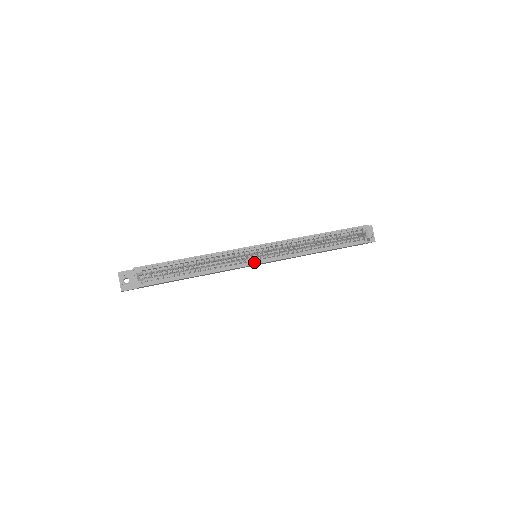
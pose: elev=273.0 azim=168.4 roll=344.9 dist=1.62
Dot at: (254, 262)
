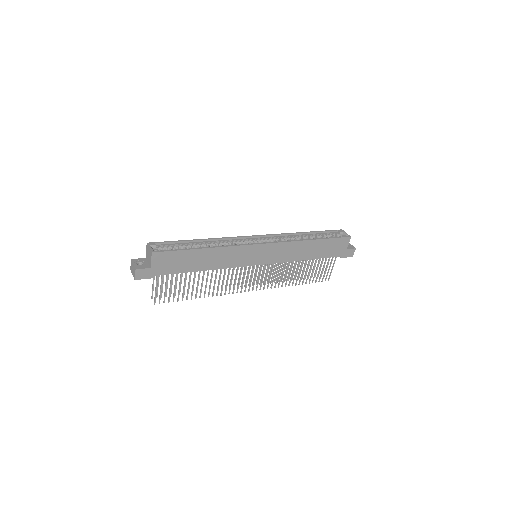
Dot at: (255, 245)
